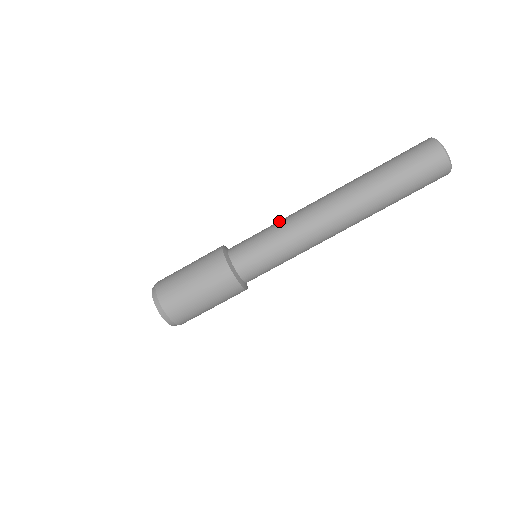
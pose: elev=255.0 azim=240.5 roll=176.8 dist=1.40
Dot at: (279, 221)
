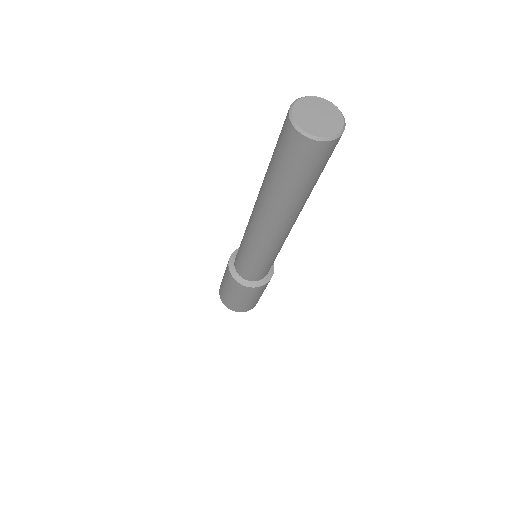
Dot at: (244, 240)
